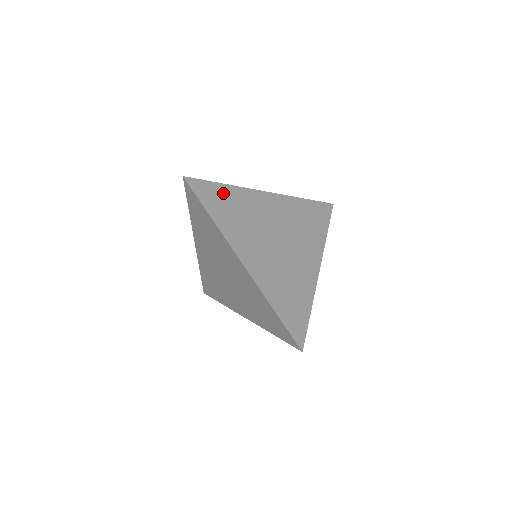
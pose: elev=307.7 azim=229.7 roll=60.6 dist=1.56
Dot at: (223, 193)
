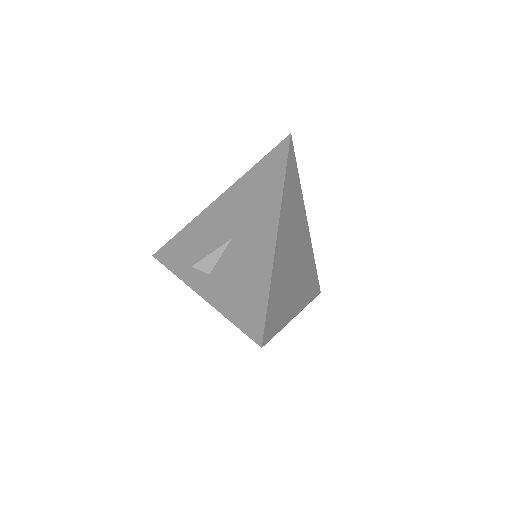
Dot at: (273, 299)
